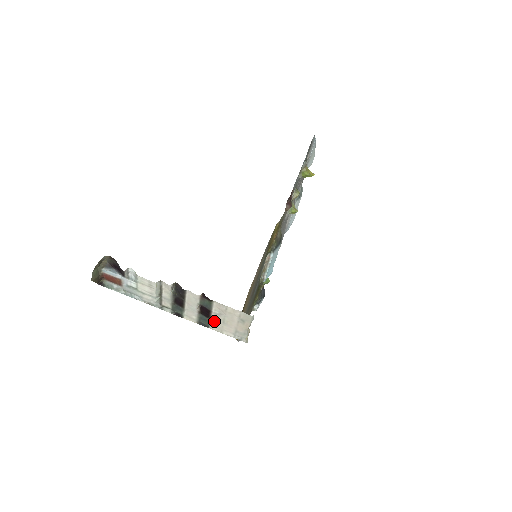
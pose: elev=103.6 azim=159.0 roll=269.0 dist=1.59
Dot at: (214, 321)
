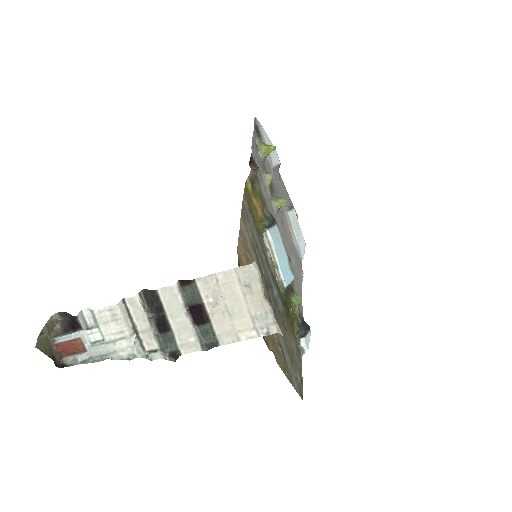
Dot at: (217, 323)
